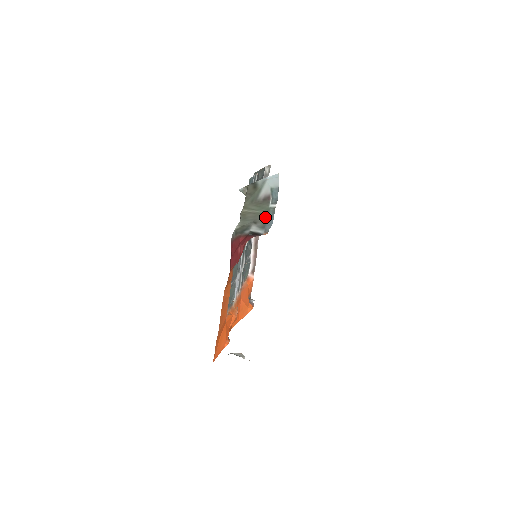
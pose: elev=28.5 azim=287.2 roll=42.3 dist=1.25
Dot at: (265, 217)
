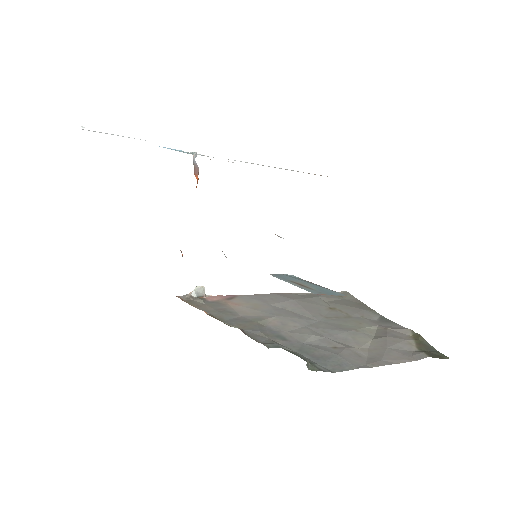
Dot at: occluded
